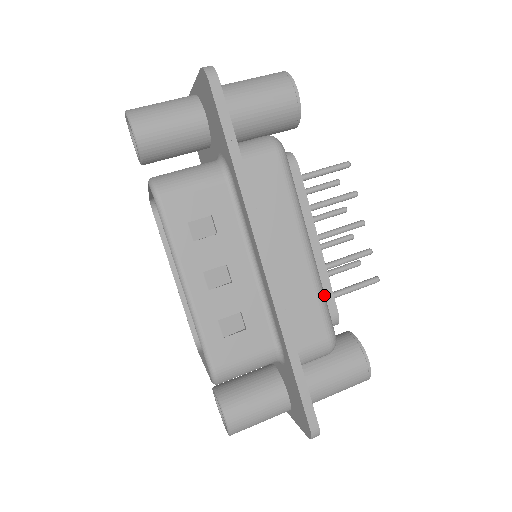
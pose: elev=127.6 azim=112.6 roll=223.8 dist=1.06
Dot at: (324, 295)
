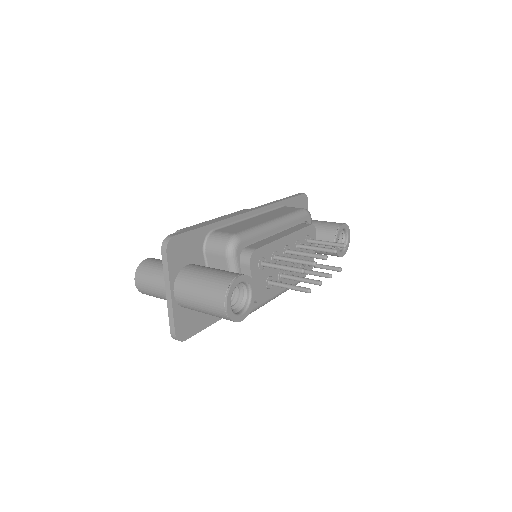
Dot at: (258, 231)
